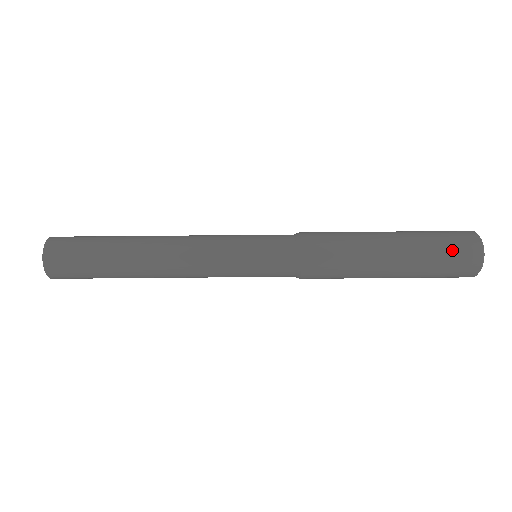
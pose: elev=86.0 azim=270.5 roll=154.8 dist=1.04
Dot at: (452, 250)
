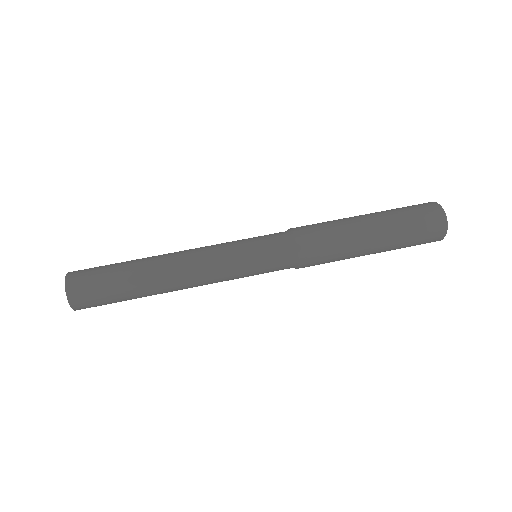
Dot at: (421, 224)
